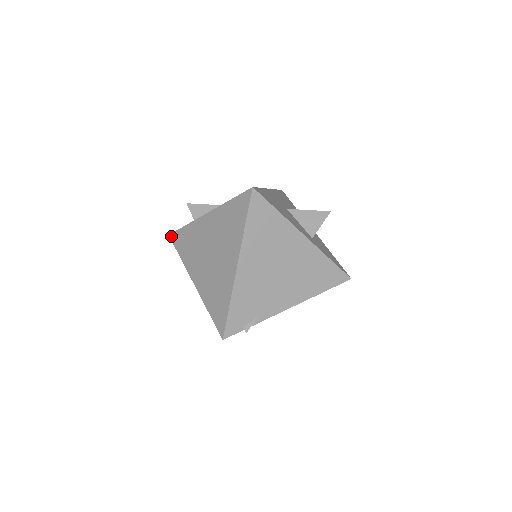
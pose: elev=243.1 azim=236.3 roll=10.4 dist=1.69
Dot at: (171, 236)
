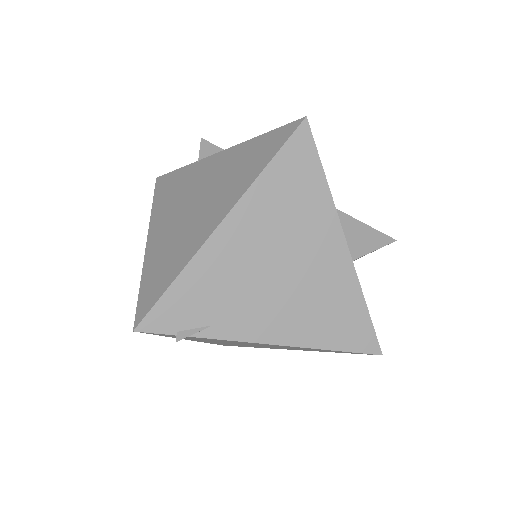
Dot at: (158, 179)
